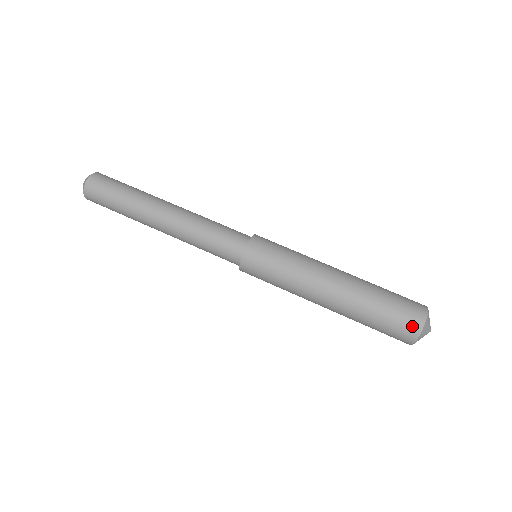
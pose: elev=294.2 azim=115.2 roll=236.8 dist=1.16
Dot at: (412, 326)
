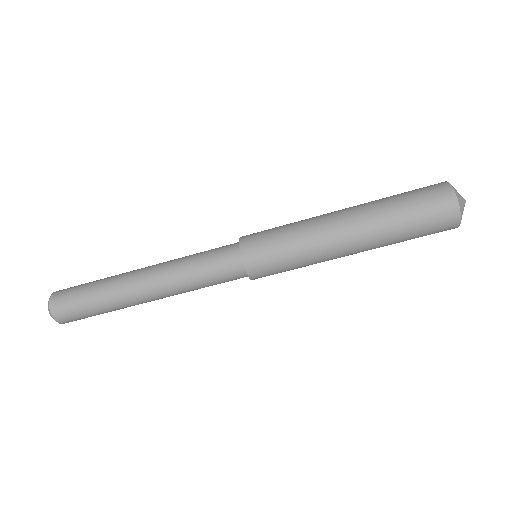
Dot at: (449, 226)
